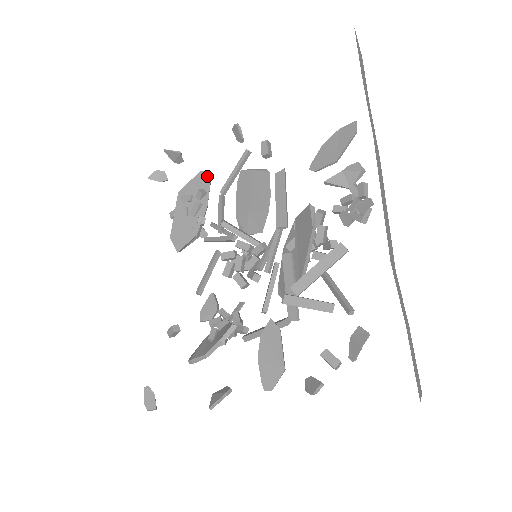
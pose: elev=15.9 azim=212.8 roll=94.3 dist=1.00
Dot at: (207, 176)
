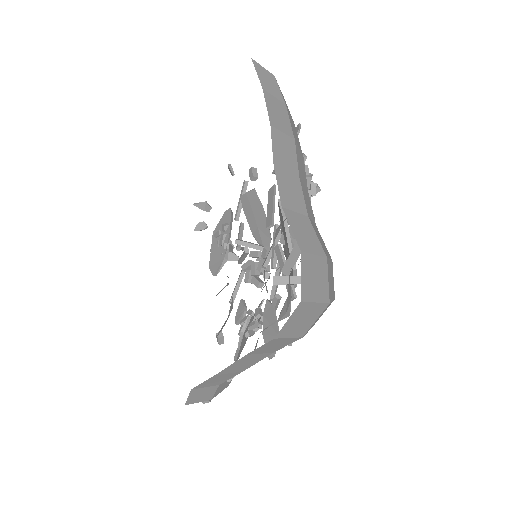
Dot at: (229, 213)
